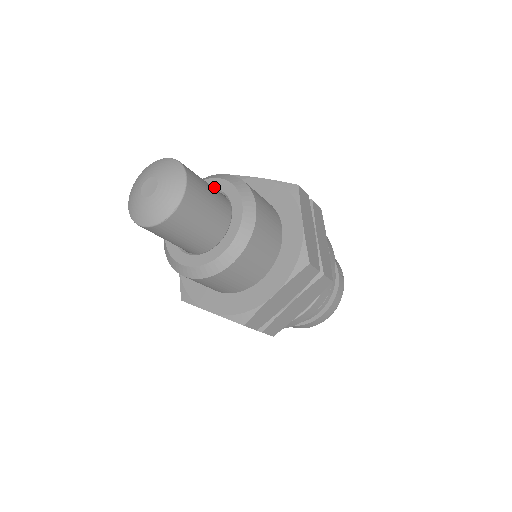
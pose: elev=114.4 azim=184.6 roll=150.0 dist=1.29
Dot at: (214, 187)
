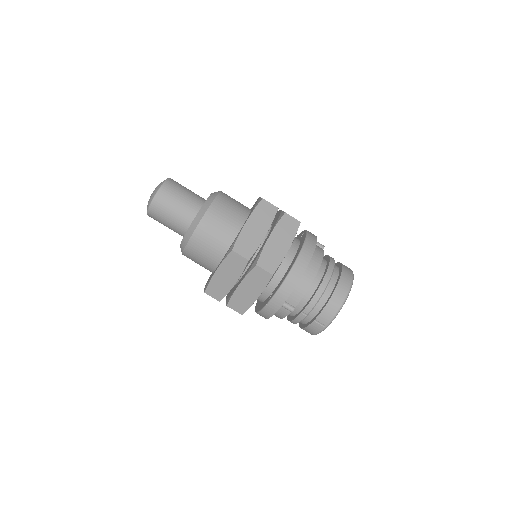
Dot at: occluded
